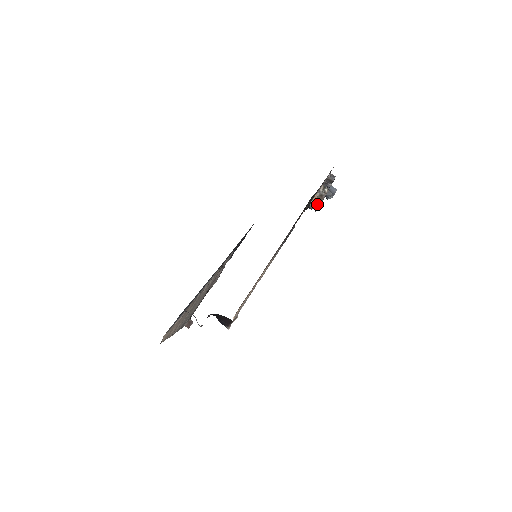
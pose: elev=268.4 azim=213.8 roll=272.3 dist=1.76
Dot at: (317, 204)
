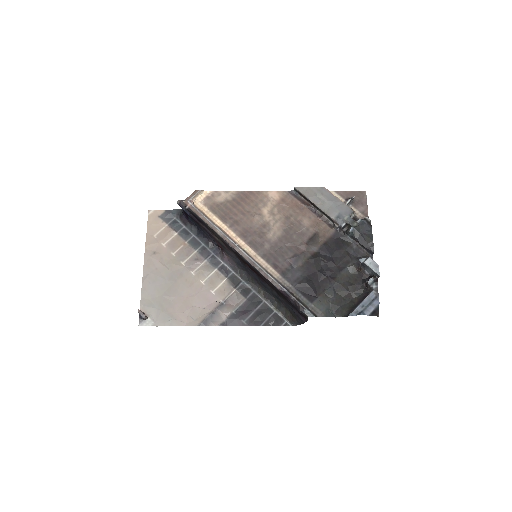
Dot at: (330, 193)
